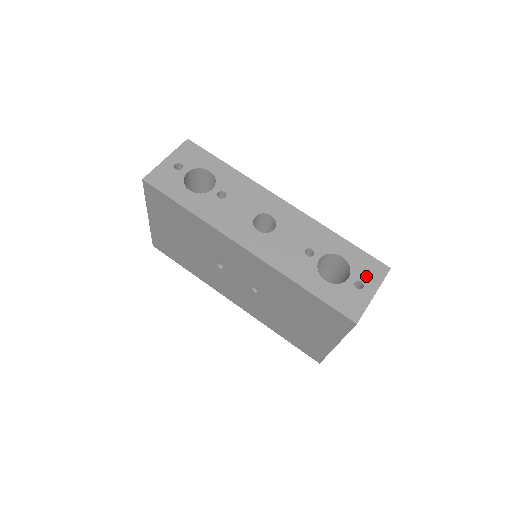
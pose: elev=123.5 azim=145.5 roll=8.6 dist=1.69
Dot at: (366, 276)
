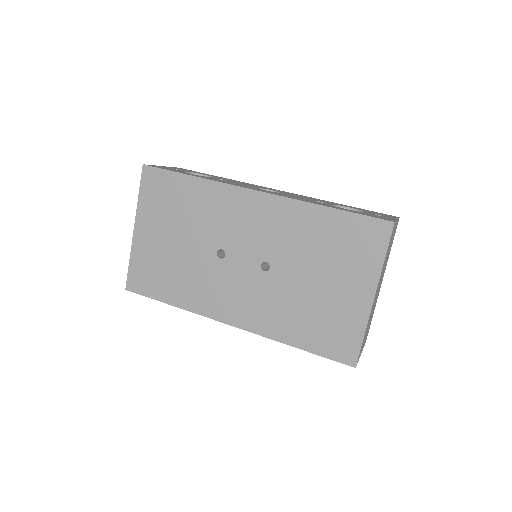
Dot at: occluded
